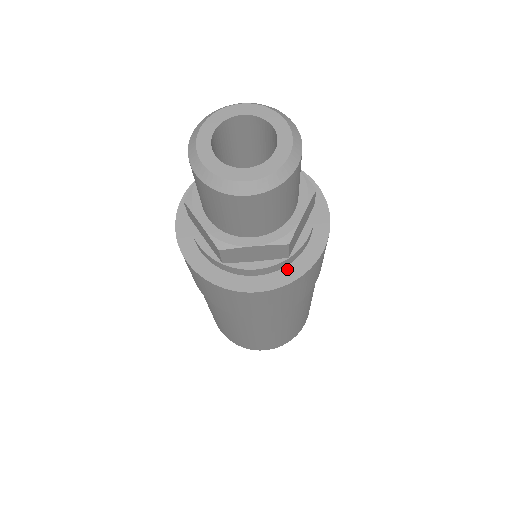
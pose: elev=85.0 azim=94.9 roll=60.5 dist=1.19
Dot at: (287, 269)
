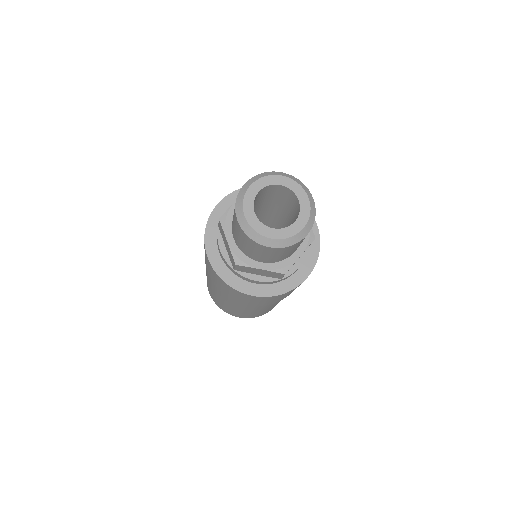
Dot at: (309, 251)
